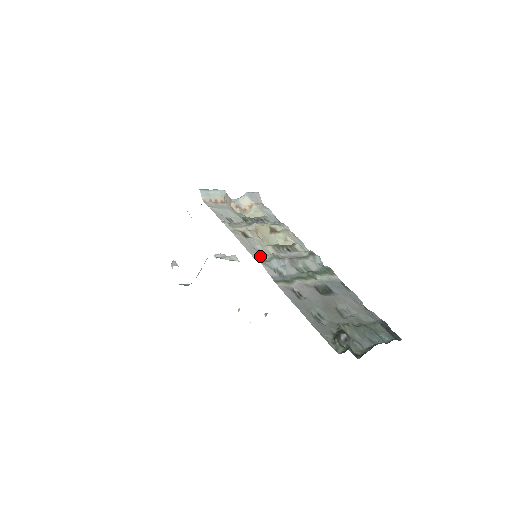
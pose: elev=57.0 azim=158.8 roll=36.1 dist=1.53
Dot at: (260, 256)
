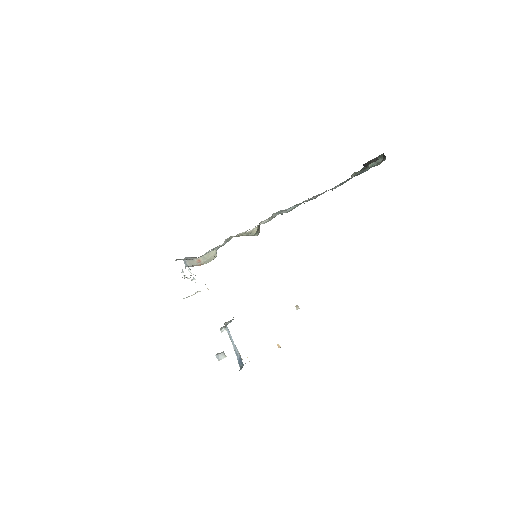
Dot at: occluded
